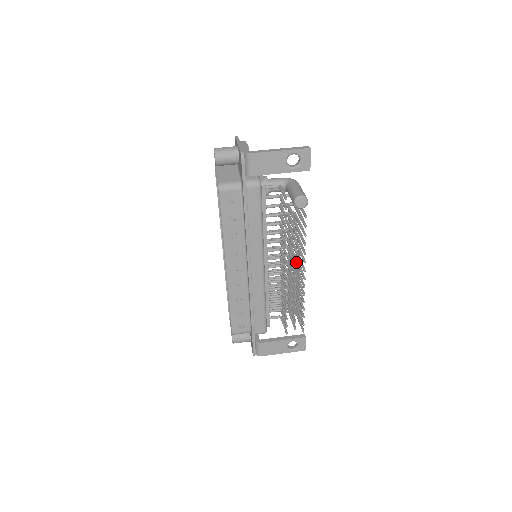
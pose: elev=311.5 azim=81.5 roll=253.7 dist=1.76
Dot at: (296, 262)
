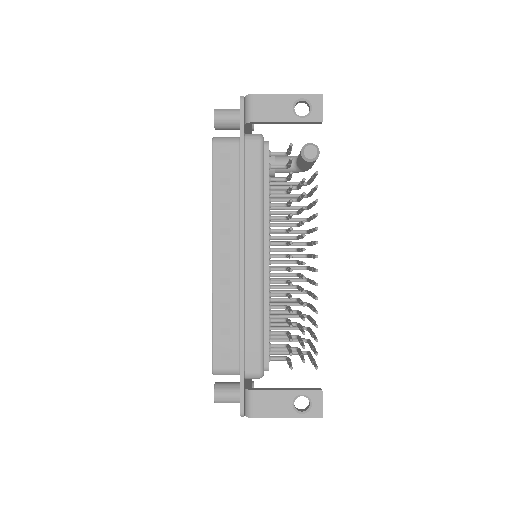
Dot at: (309, 268)
